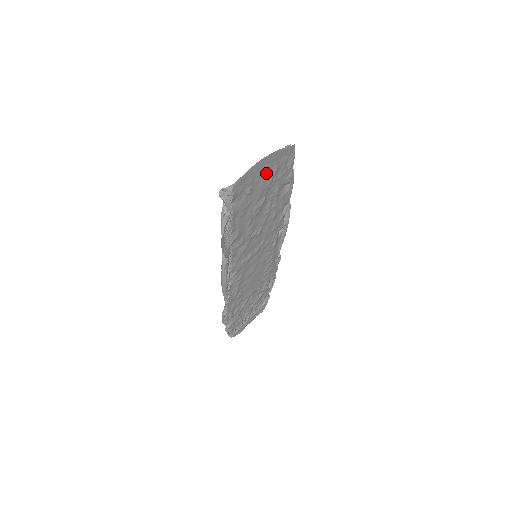
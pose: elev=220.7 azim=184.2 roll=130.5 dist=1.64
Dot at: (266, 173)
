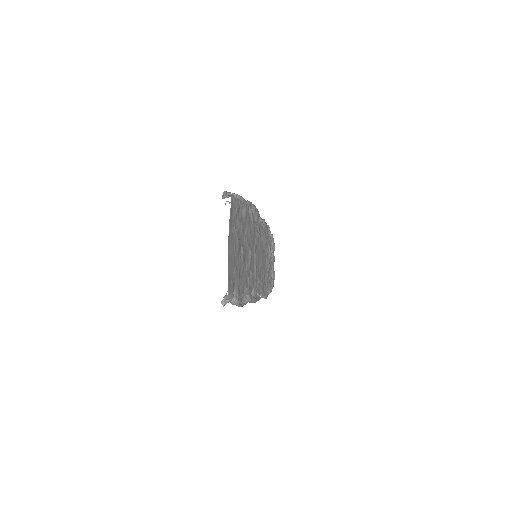
Dot at: (233, 245)
